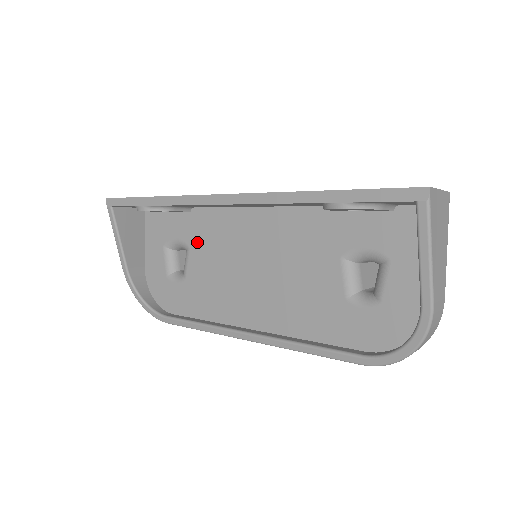
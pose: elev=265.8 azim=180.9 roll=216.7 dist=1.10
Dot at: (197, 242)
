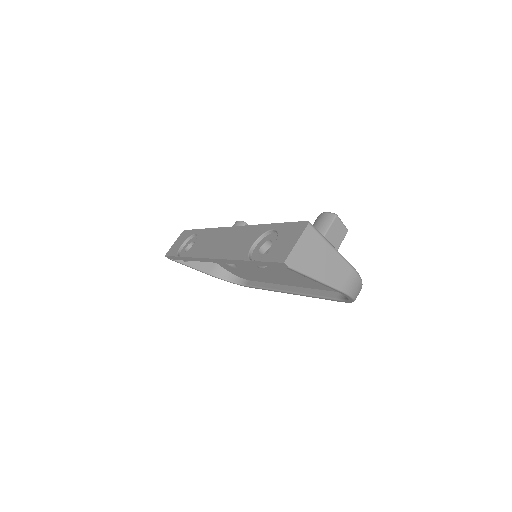
Dot at: occluded
